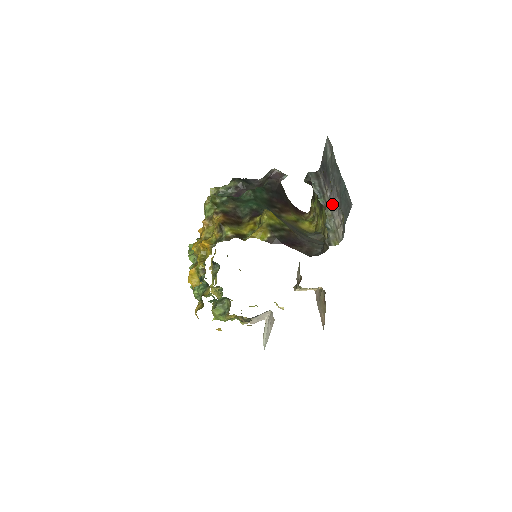
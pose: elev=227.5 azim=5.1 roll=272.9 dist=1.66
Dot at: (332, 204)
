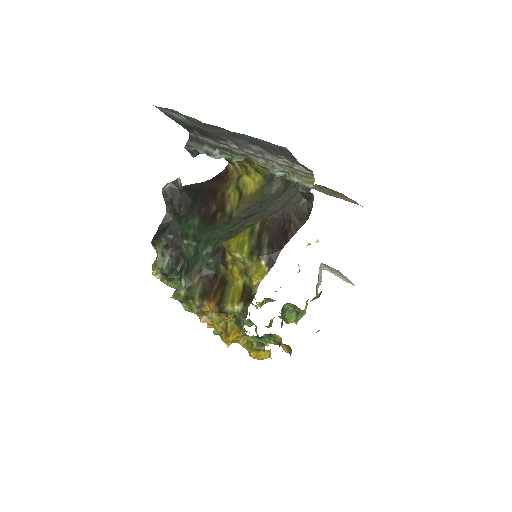
Dot at: (252, 152)
